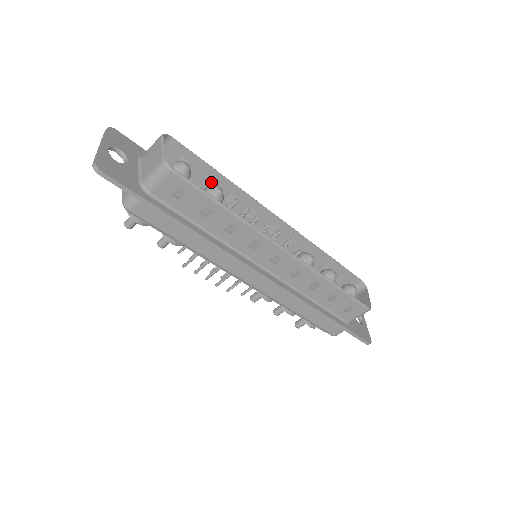
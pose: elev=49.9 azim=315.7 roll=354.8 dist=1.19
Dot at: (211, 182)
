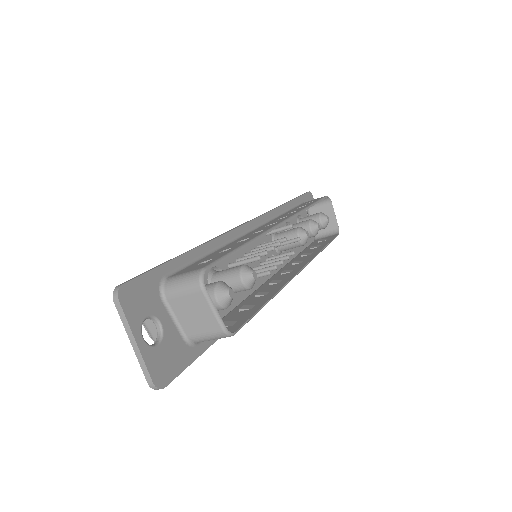
Dot at: occluded
